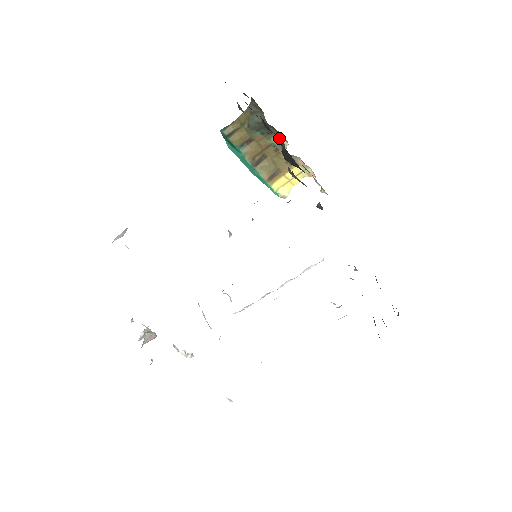
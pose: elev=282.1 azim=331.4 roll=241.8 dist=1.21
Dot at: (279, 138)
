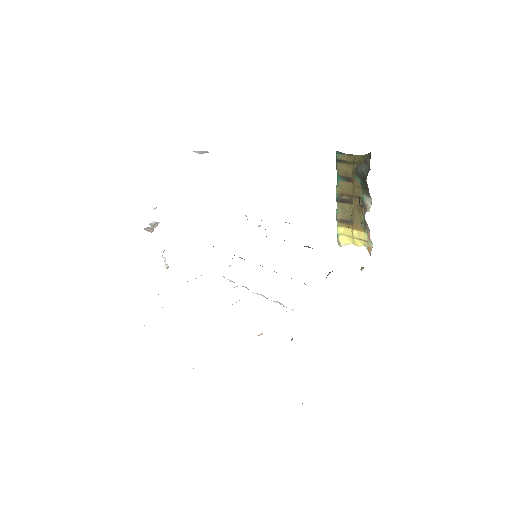
Dot at: occluded
